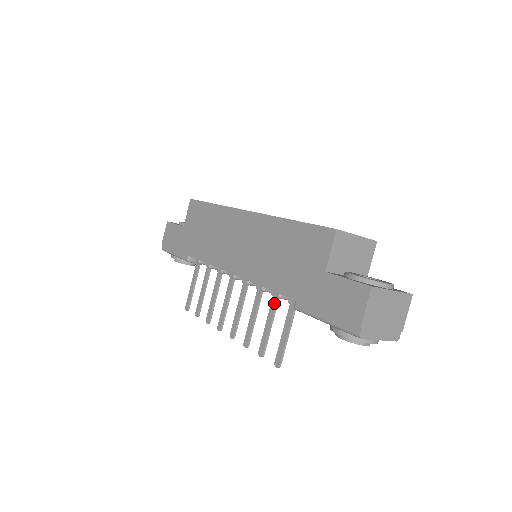
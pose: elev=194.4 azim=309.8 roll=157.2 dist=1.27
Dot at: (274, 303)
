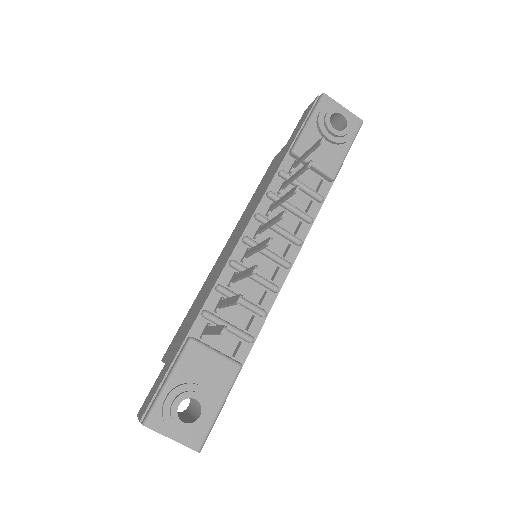
Dot at: (285, 183)
